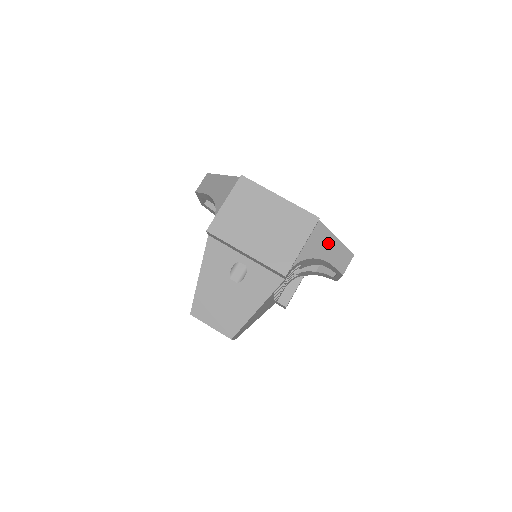
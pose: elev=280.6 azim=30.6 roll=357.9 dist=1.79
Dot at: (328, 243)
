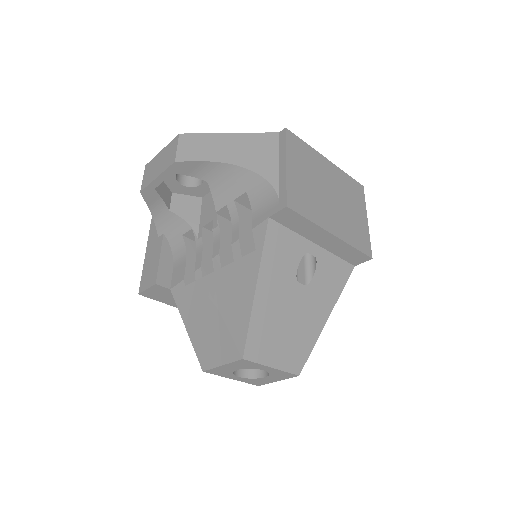
Dot at: occluded
